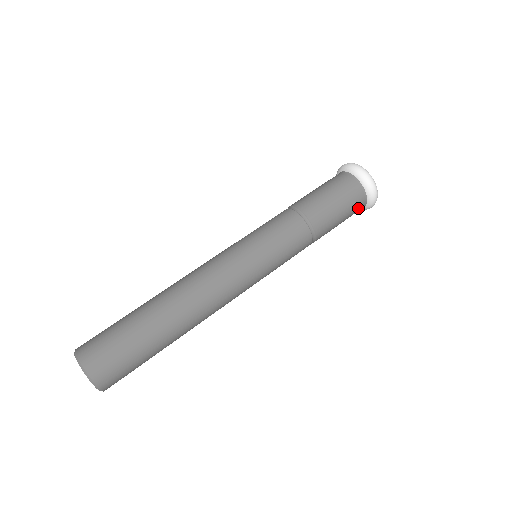
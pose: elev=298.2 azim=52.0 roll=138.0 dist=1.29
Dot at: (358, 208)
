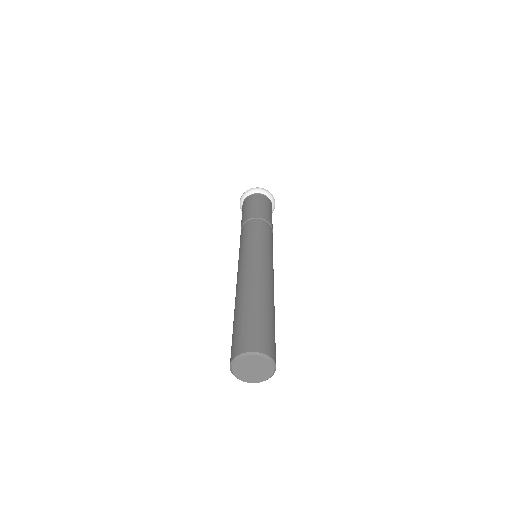
Dot at: (264, 199)
